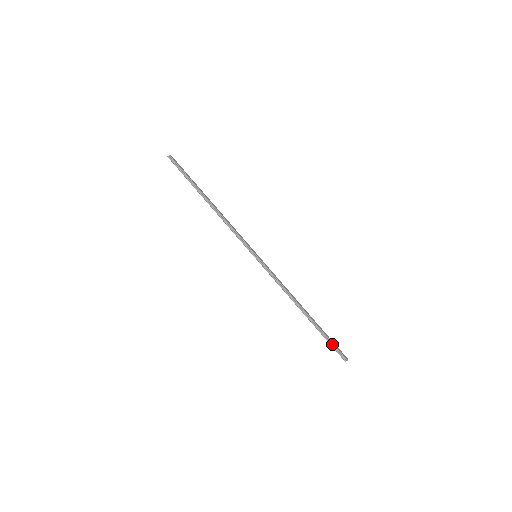
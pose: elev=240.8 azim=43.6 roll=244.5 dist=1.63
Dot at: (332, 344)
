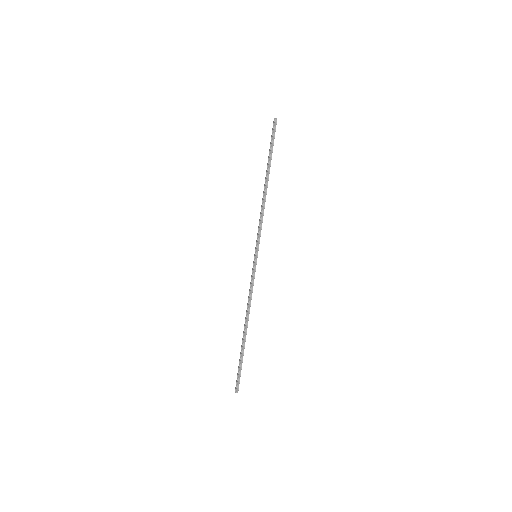
Dot at: (240, 371)
